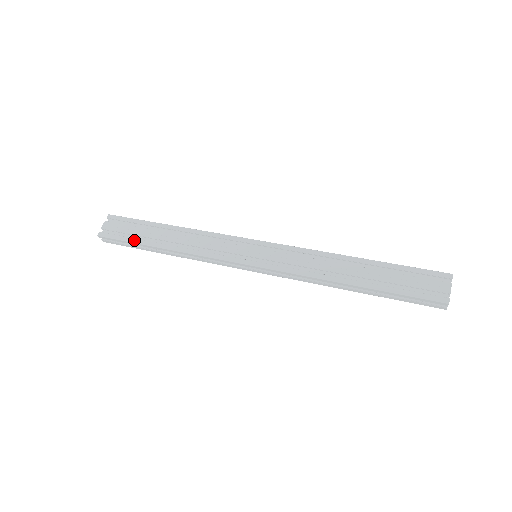
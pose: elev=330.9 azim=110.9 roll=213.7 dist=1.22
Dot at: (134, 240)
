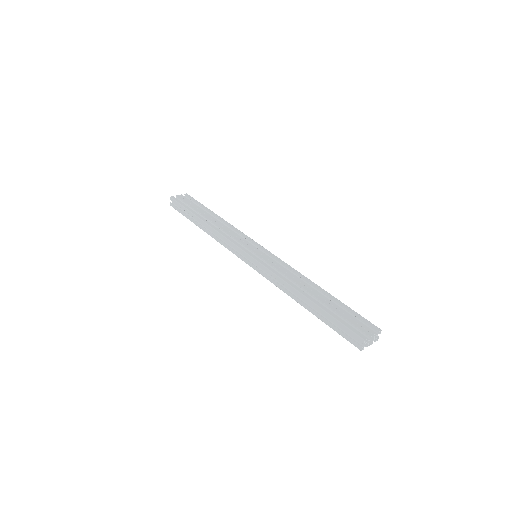
Dot at: (189, 209)
